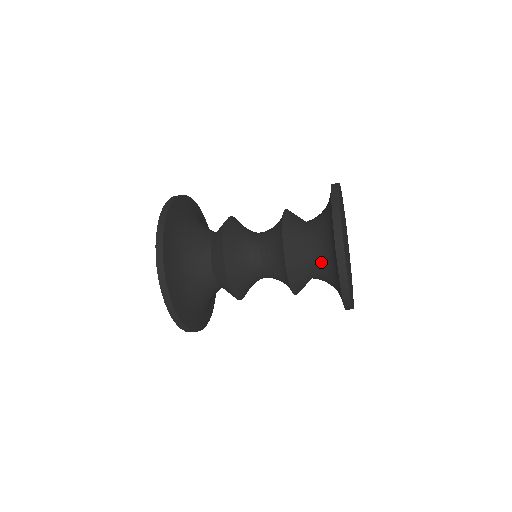
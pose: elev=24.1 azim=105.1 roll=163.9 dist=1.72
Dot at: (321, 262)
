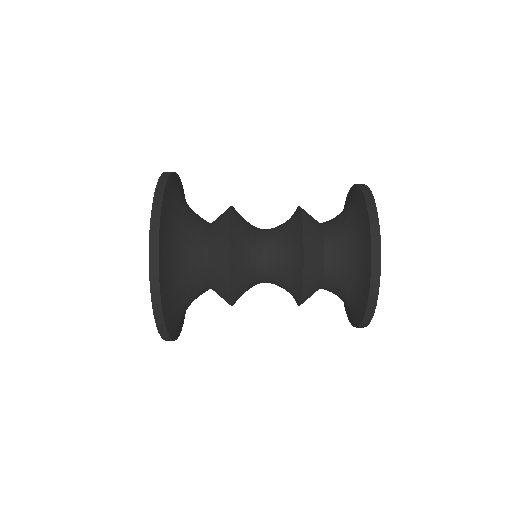
Dot at: (340, 282)
